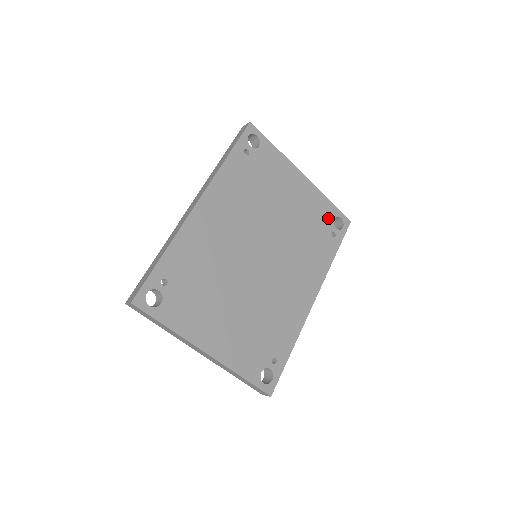
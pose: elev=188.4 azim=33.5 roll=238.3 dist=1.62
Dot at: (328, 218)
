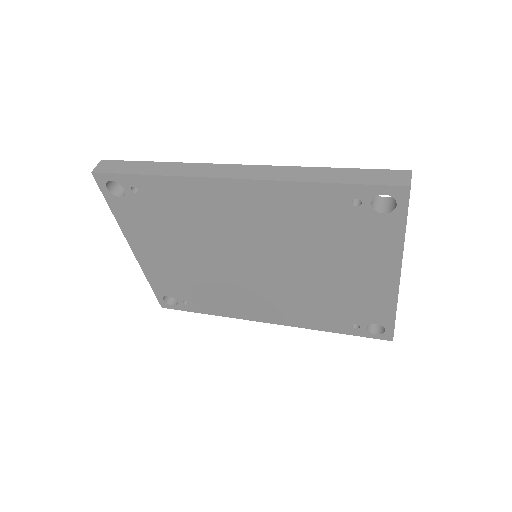
Dot at: (370, 317)
